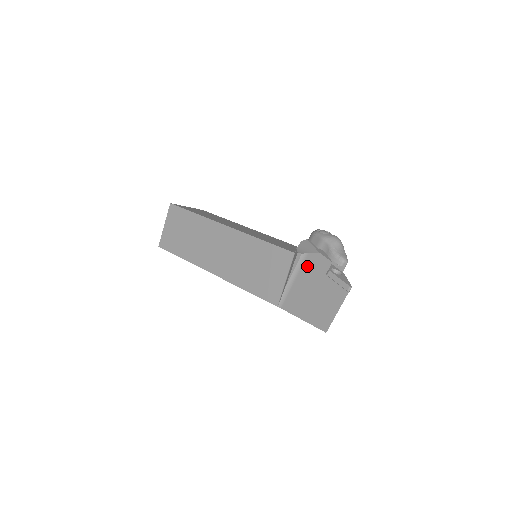
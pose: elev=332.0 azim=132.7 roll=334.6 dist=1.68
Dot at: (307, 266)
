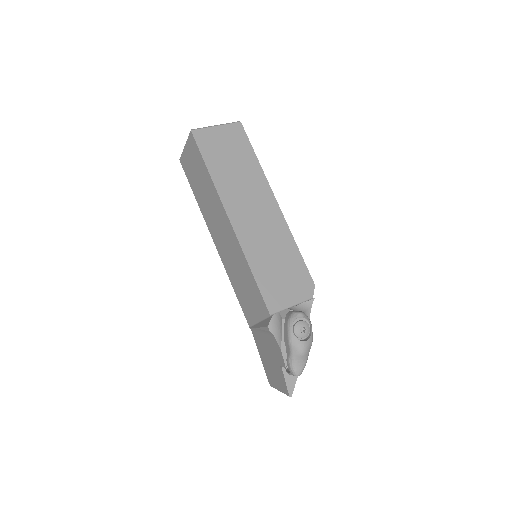
Dot at: (271, 342)
